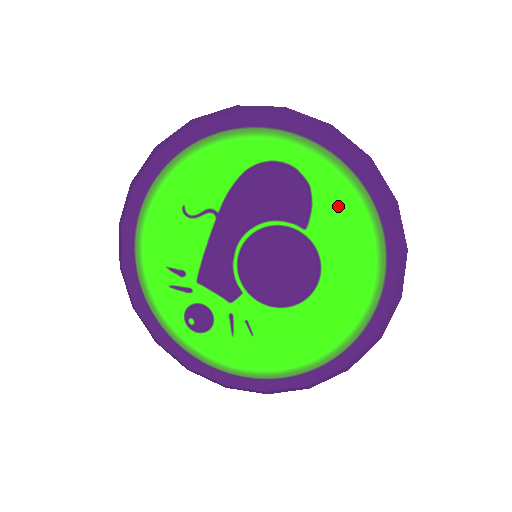
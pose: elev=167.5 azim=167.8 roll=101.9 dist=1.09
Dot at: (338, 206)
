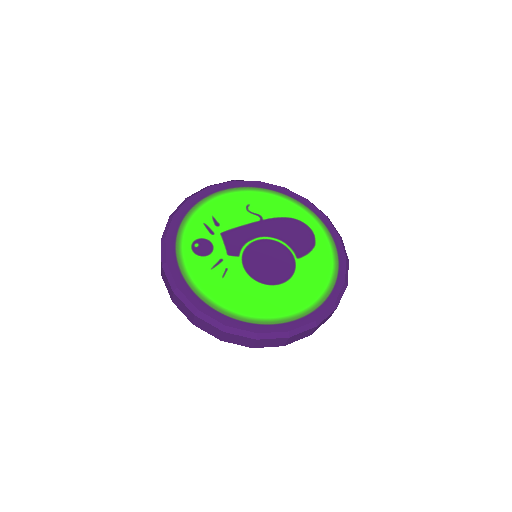
Dot at: (321, 263)
